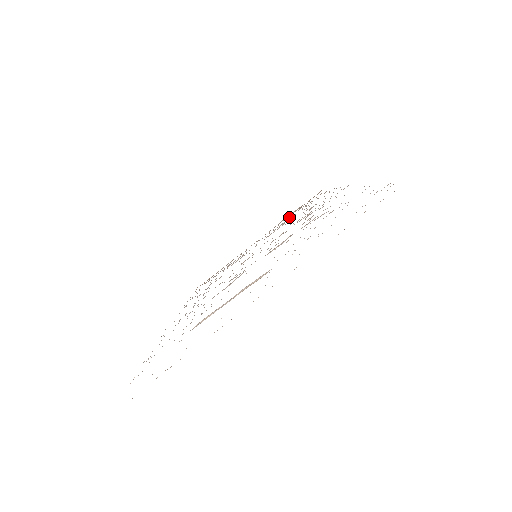
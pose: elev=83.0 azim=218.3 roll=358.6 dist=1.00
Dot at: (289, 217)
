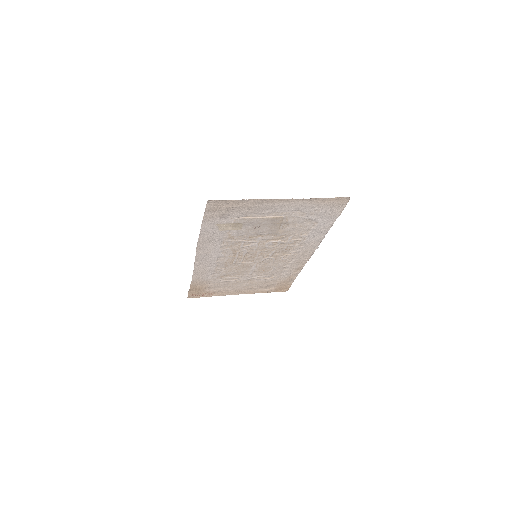
Dot at: (268, 284)
